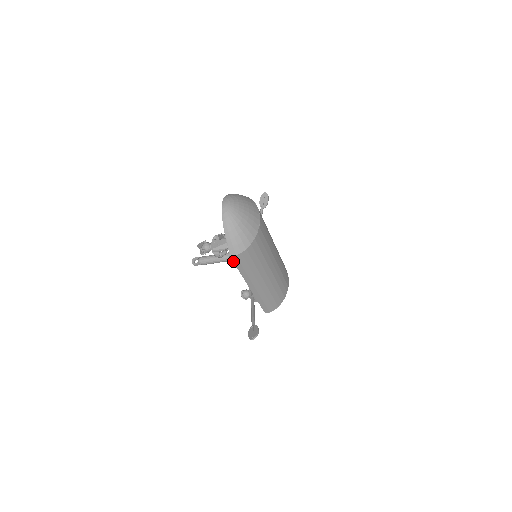
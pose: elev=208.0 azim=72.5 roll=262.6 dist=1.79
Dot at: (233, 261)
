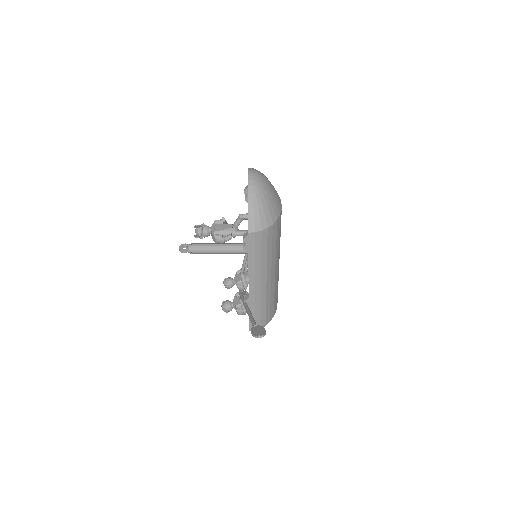
Dot at: (248, 240)
